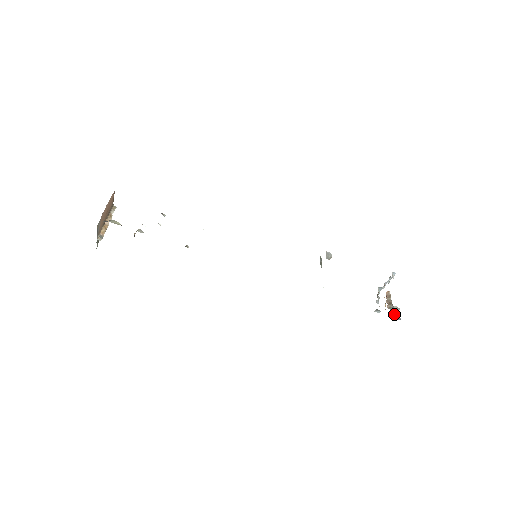
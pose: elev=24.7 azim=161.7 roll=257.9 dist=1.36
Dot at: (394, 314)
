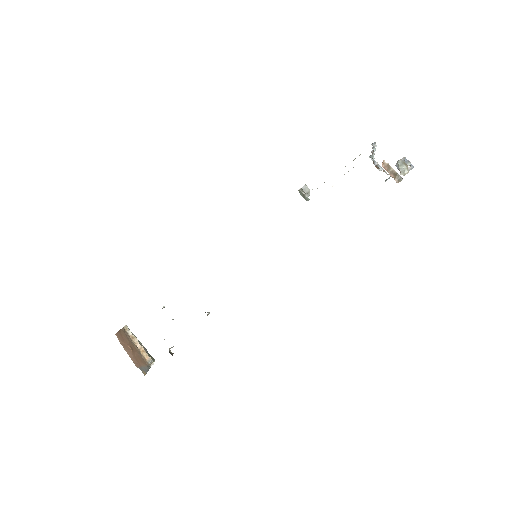
Dot at: (404, 171)
